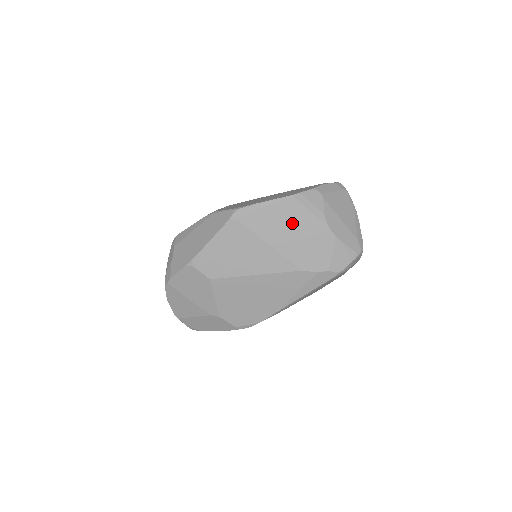
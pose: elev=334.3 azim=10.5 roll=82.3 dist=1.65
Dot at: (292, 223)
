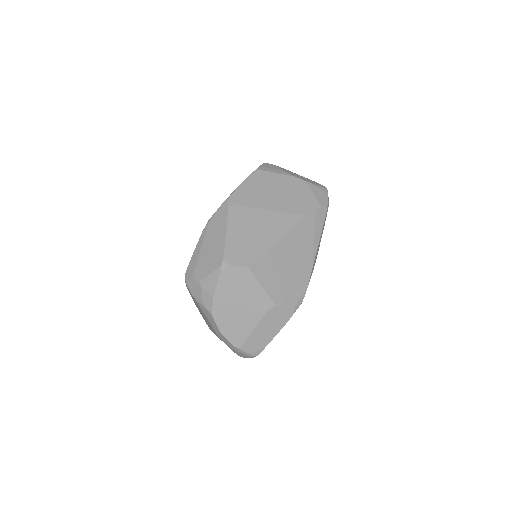
Dot at: (272, 187)
